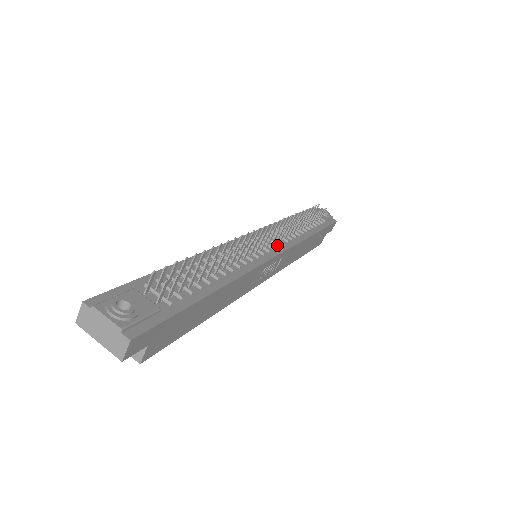
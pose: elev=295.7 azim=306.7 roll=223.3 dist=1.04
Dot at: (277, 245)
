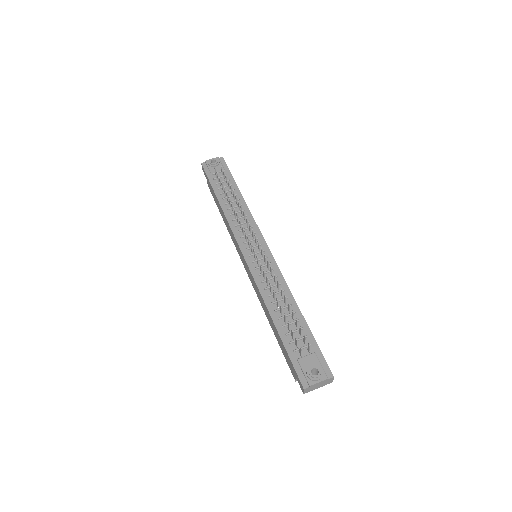
Dot at: (257, 239)
